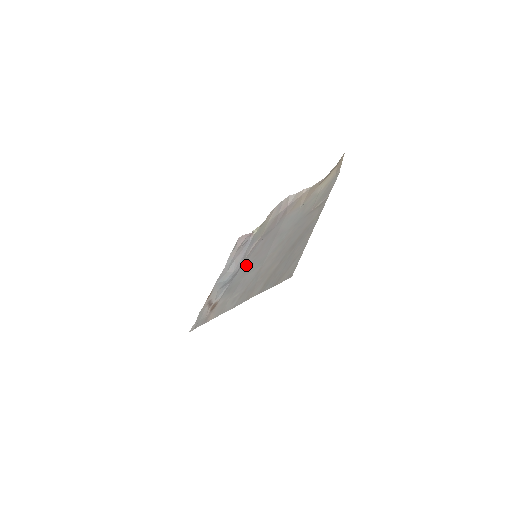
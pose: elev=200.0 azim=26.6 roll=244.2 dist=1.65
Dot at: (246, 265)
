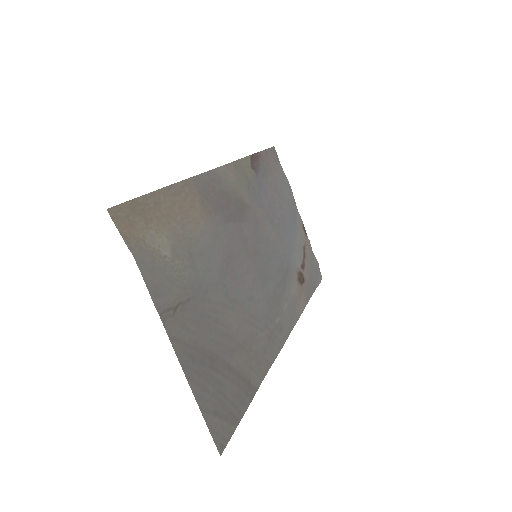
Dot at: (265, 257)
